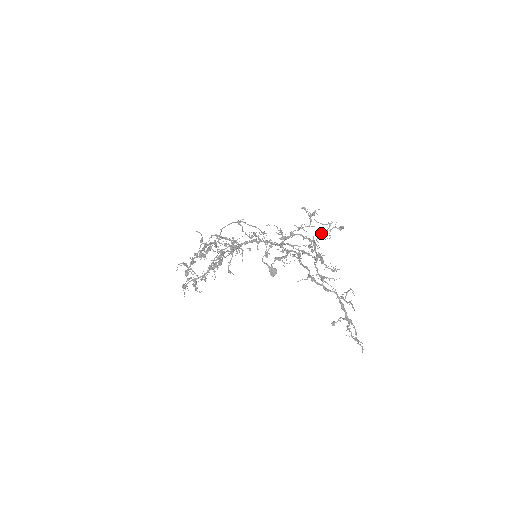
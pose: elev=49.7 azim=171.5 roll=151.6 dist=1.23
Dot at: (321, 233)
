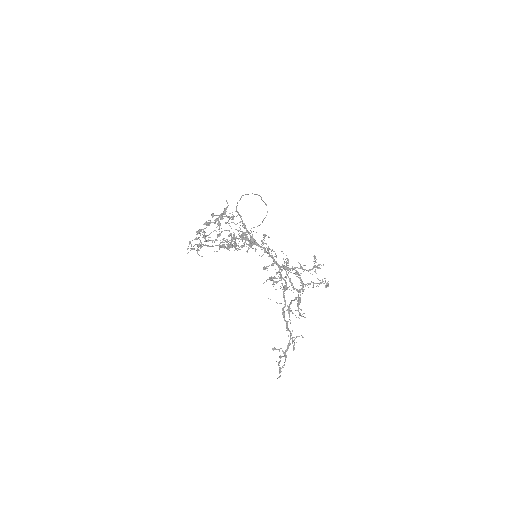
Dot at: (312, 282)
